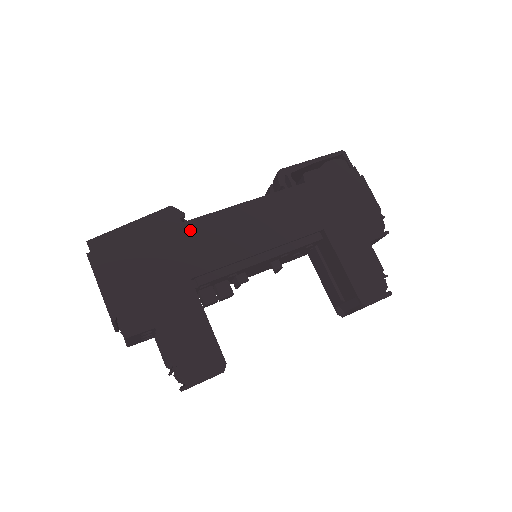
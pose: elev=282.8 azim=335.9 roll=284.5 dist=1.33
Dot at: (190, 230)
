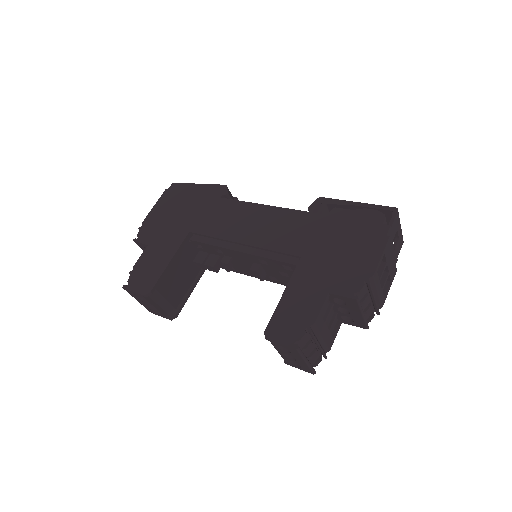
Dot at: (220, 204)
